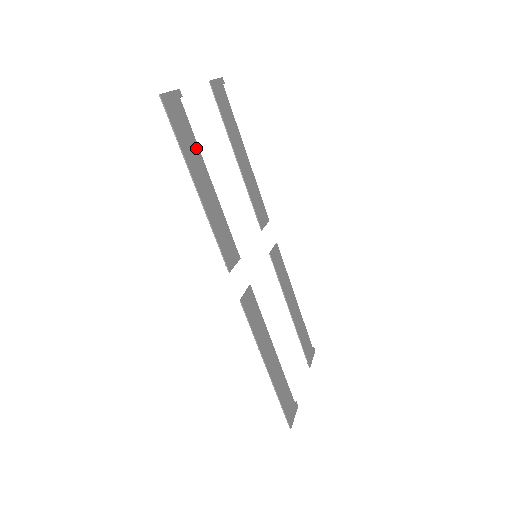
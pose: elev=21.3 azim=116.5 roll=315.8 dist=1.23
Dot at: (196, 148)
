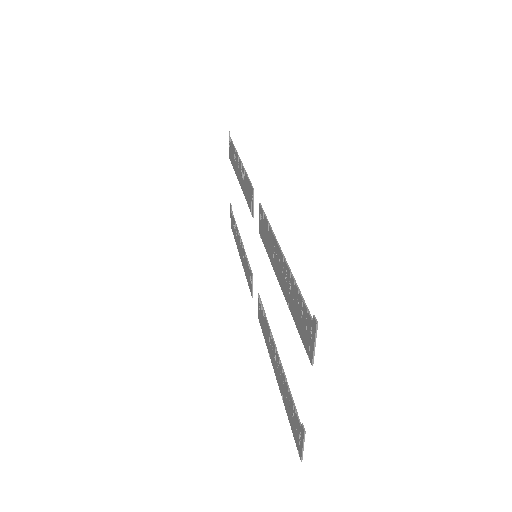
Dot at: (286, 384)
